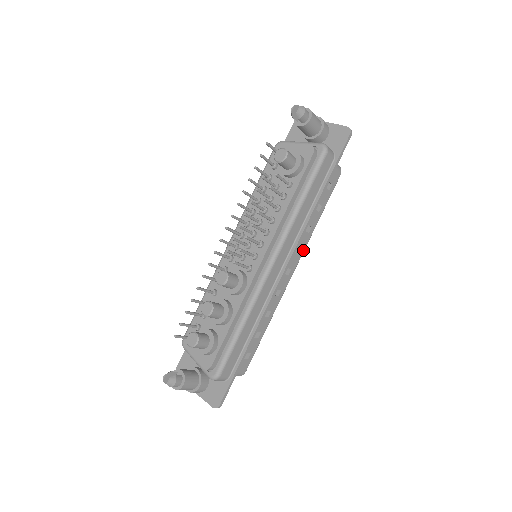
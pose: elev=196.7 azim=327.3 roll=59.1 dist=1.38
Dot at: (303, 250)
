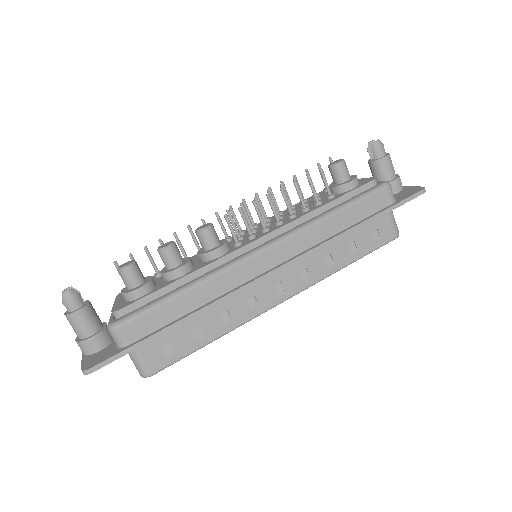
Dot at: (311, 283)
